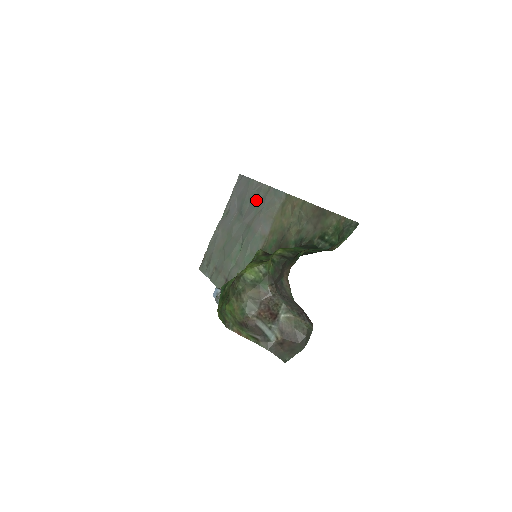
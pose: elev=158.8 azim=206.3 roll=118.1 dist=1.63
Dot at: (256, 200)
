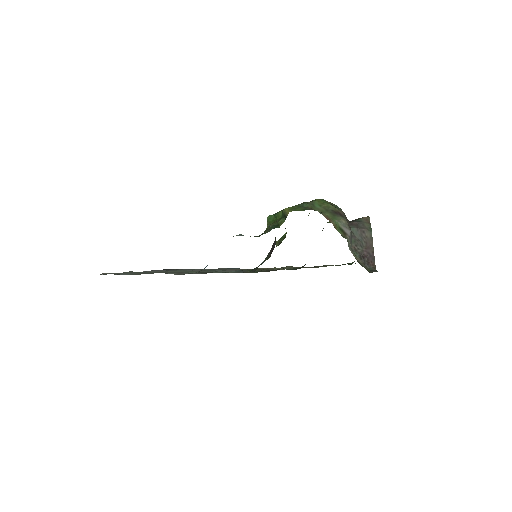
Dot at: occluded
